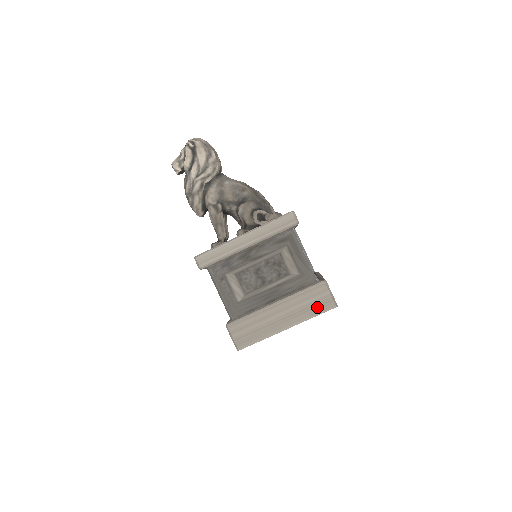
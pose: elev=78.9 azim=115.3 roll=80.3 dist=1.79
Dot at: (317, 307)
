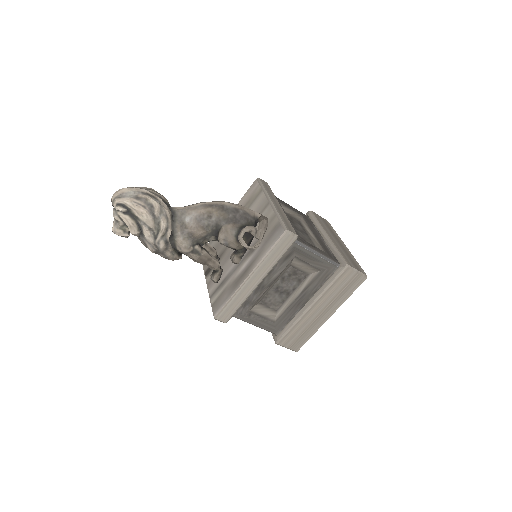
Dot at: (349, 288)
